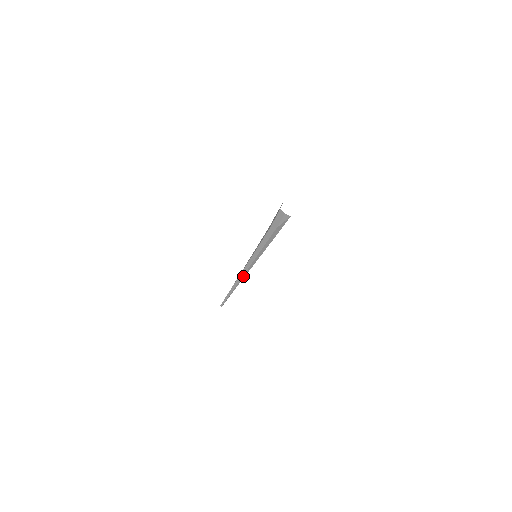
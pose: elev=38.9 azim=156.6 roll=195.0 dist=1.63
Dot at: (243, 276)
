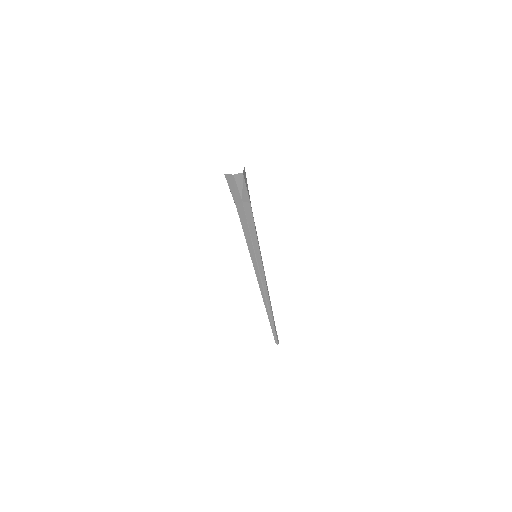
Dot at: (265, 291)
